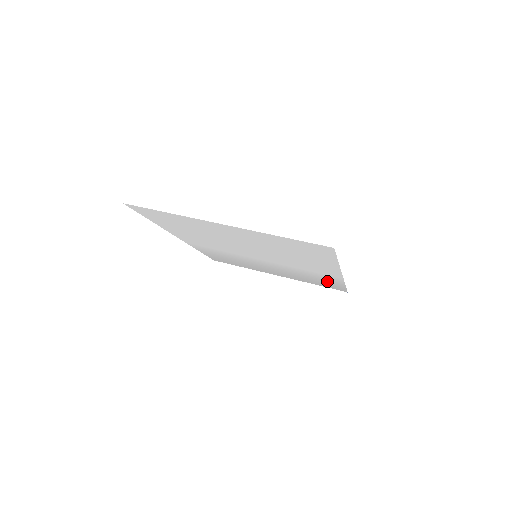
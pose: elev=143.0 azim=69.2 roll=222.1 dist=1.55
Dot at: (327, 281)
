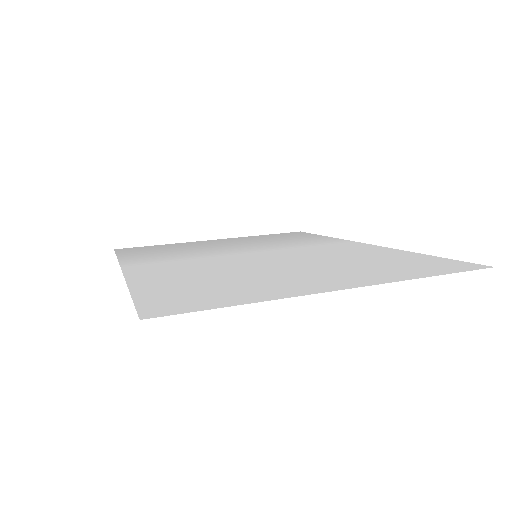
Dot at: (305, 238)
